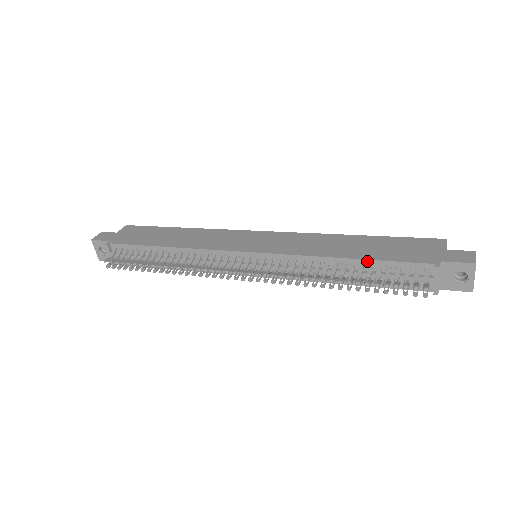
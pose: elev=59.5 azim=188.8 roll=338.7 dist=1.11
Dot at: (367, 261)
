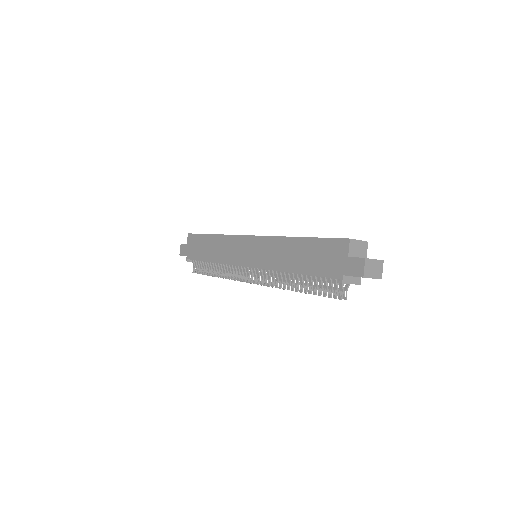
Dot at: (304, 275)
